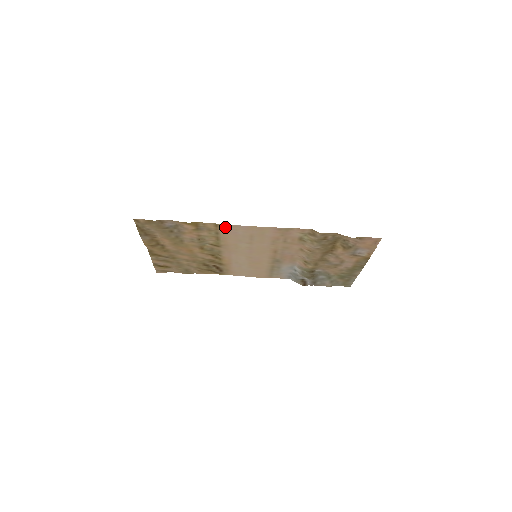
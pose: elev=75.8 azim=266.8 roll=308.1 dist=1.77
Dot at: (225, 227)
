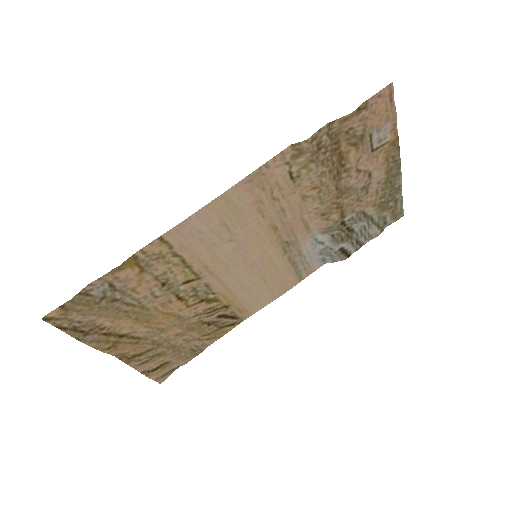
Dot at: (175, 235)
